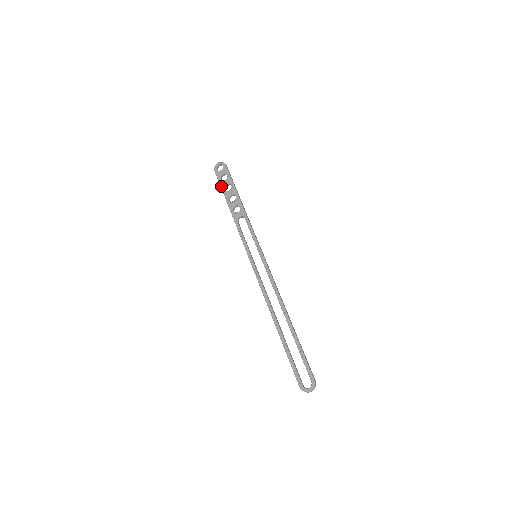
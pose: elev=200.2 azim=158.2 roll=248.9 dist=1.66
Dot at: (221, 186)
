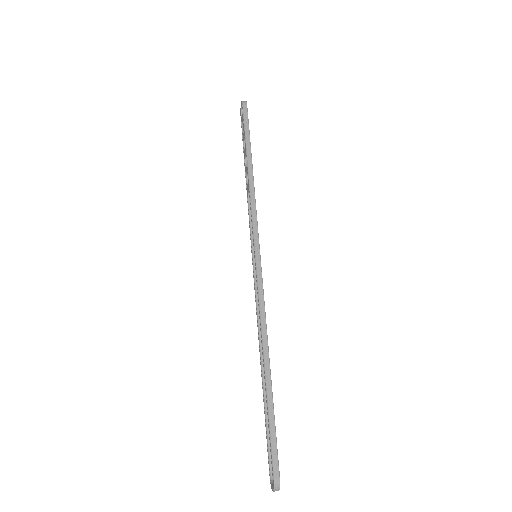
Dot at: occluded
